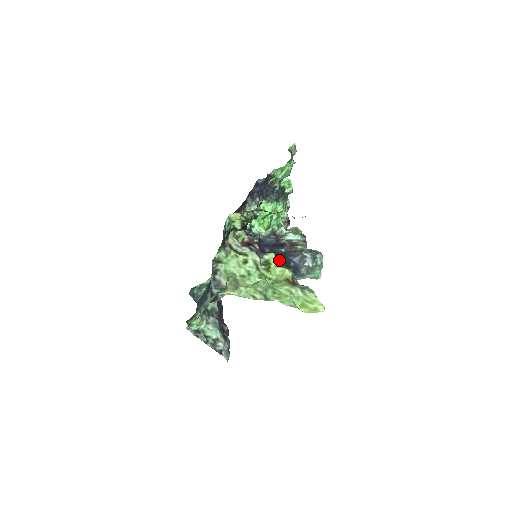
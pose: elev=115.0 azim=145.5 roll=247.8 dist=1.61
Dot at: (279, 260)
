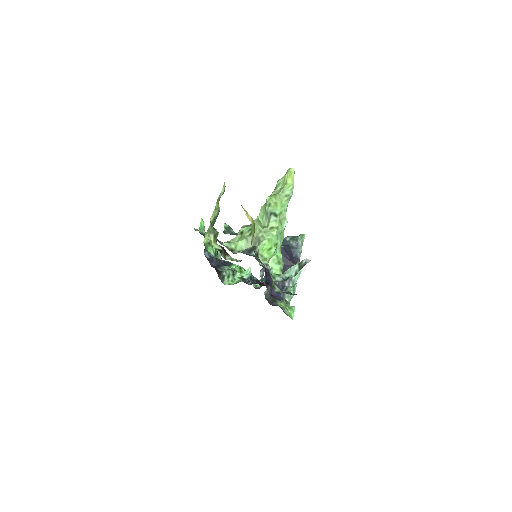
Dot at: occluded
